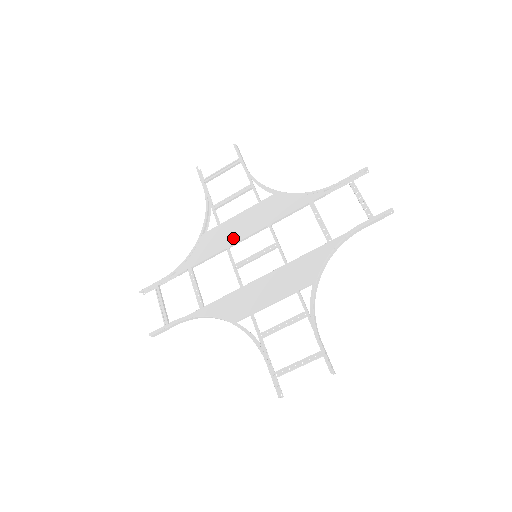
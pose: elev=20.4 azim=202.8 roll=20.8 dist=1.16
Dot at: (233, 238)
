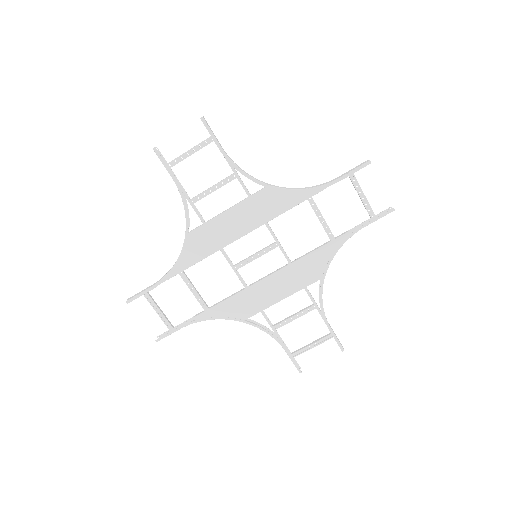
Dot at: (226, 239)
